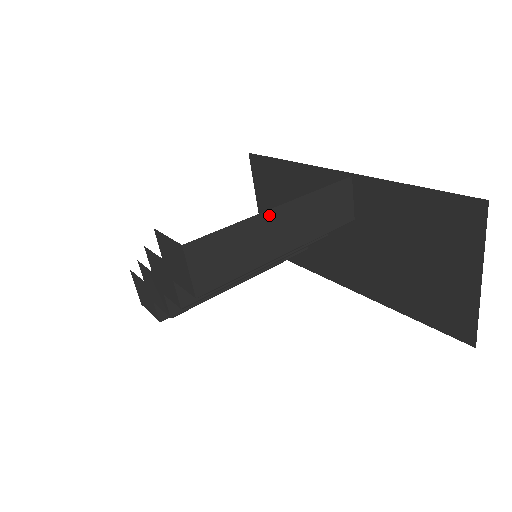
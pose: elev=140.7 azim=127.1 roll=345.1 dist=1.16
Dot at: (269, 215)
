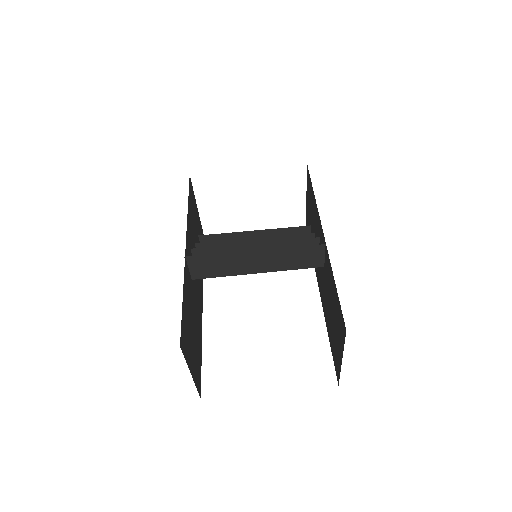
Dot at: (248, 253)
